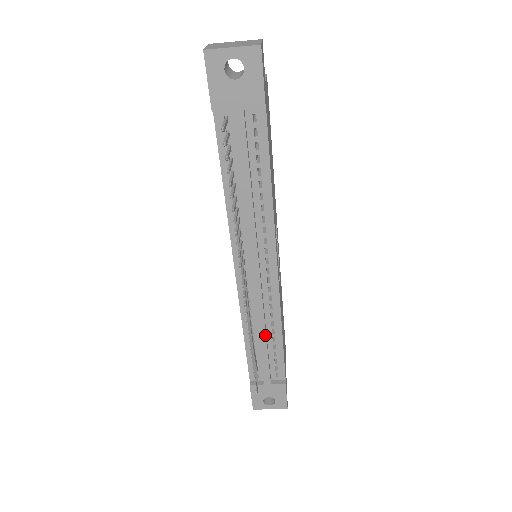
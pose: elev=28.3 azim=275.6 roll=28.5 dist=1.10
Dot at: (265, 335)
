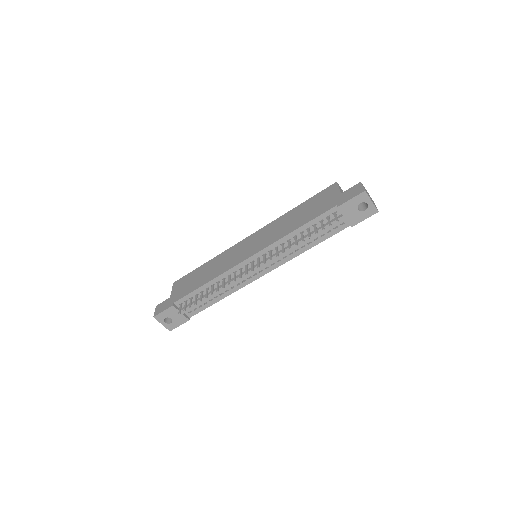
Dot at: (218, 293)
